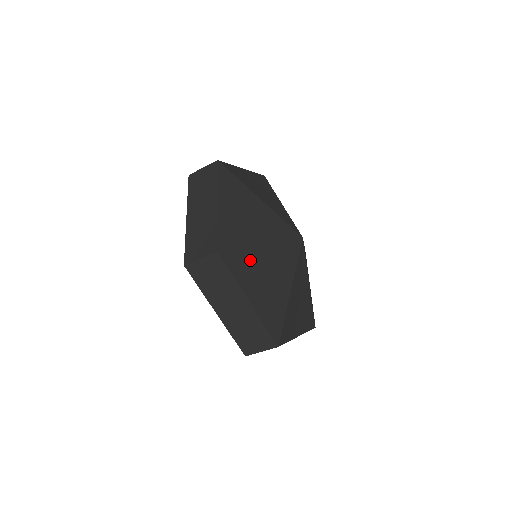
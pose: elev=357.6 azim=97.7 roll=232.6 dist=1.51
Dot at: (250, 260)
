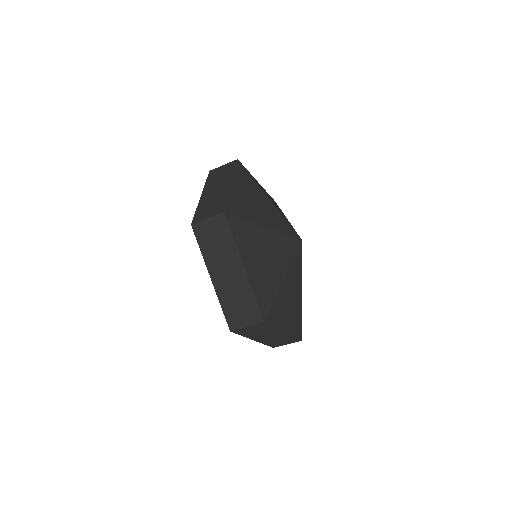
Dot at: (252, 234)
